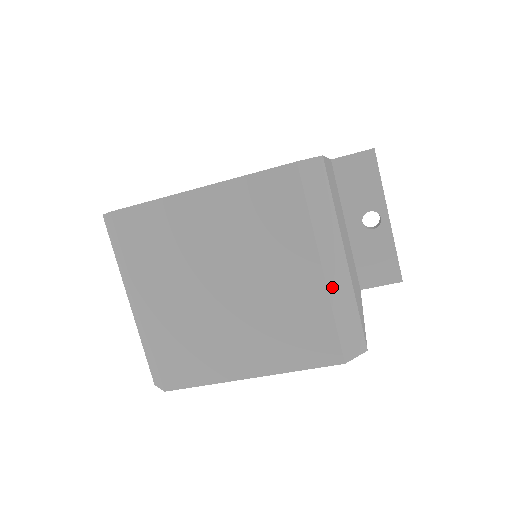
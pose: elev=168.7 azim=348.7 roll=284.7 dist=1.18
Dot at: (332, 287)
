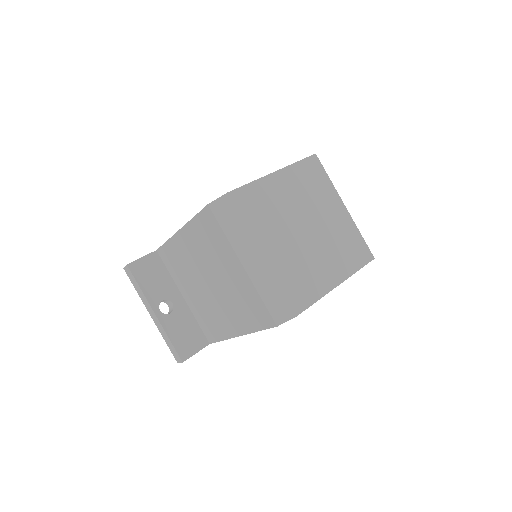
Dot at: occluded
